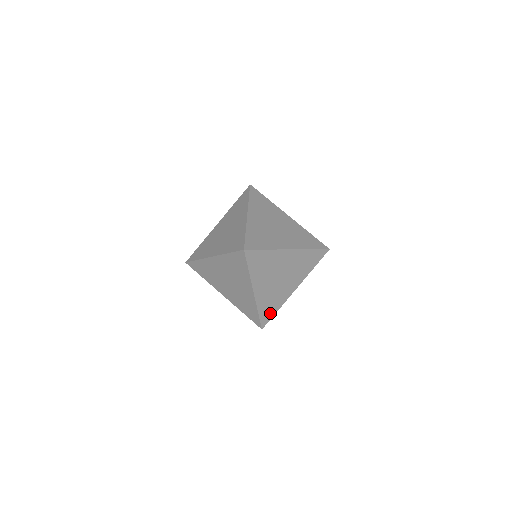
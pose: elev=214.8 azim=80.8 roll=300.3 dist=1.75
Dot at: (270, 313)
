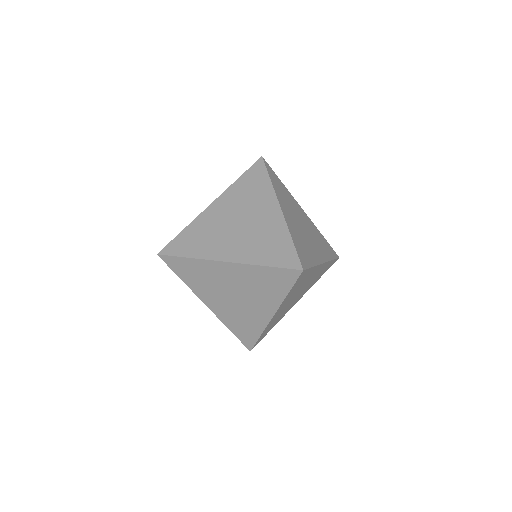
Dot at: (329, 265)
